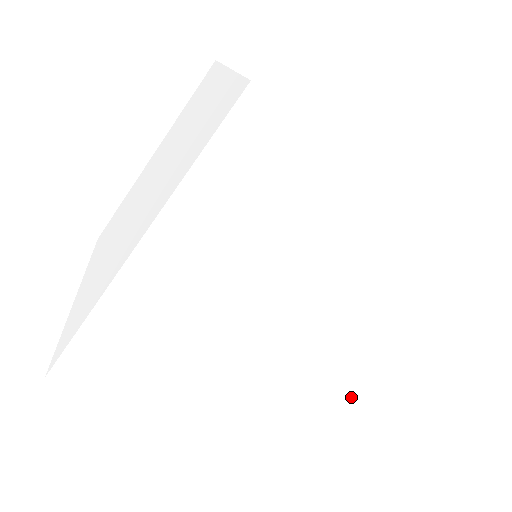
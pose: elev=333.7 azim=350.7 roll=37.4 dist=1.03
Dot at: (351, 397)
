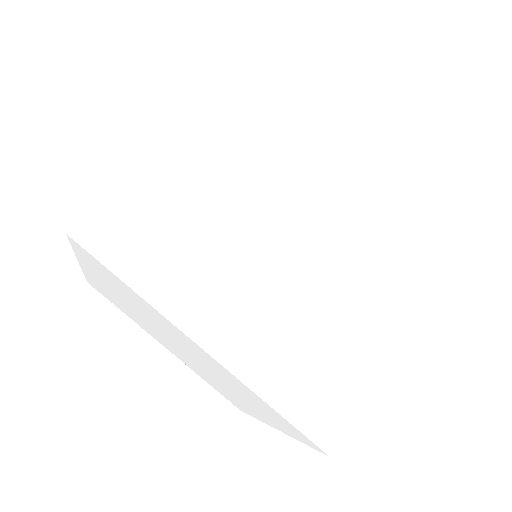
Dot at: (246, 407)
